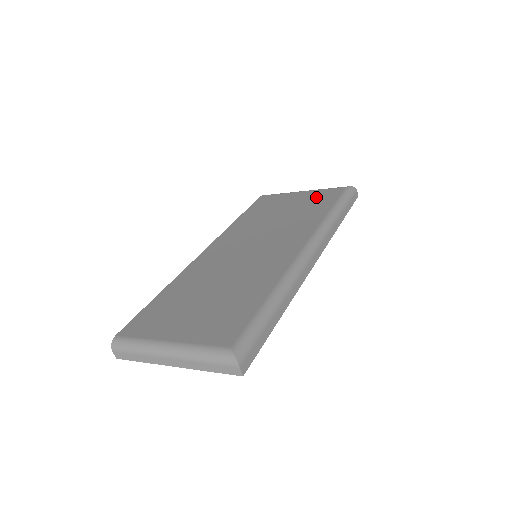
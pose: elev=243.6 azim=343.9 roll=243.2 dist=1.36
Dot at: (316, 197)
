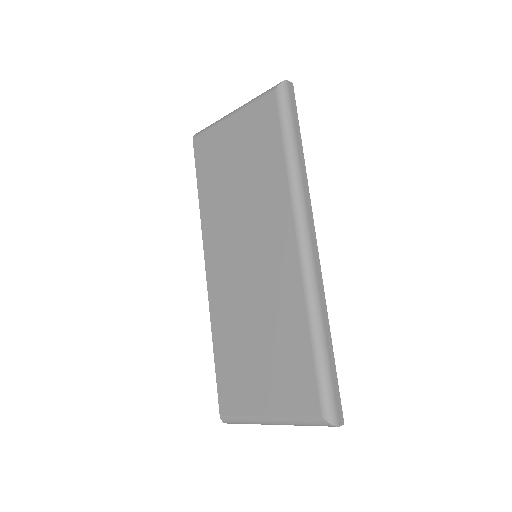
Dot at: (254, 127)
